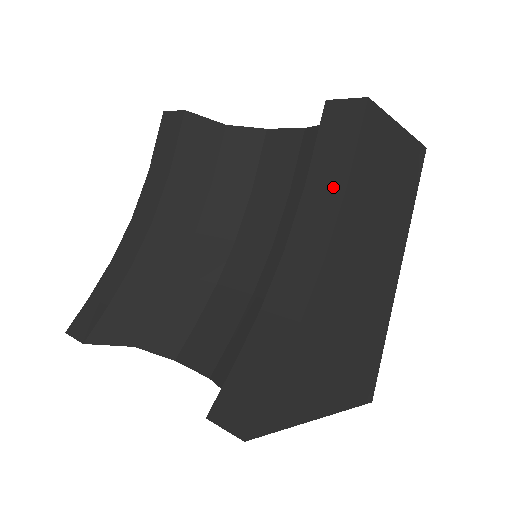
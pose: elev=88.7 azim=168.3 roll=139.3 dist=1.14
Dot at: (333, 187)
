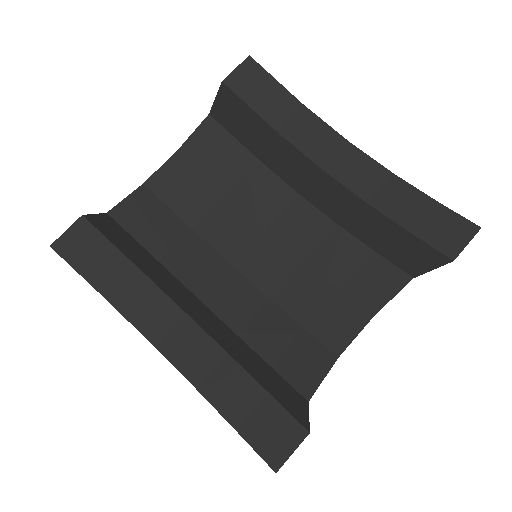
Dot at: (296, 113)
